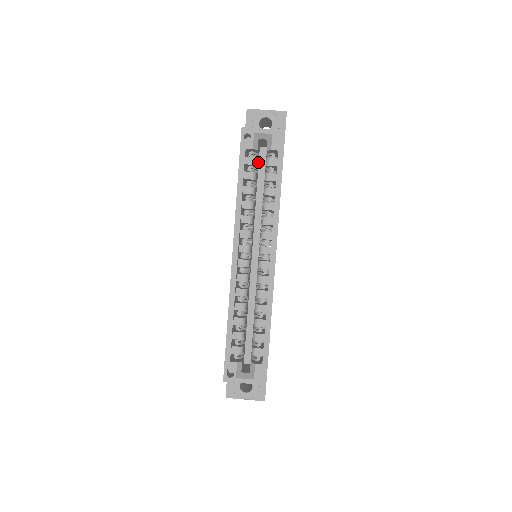
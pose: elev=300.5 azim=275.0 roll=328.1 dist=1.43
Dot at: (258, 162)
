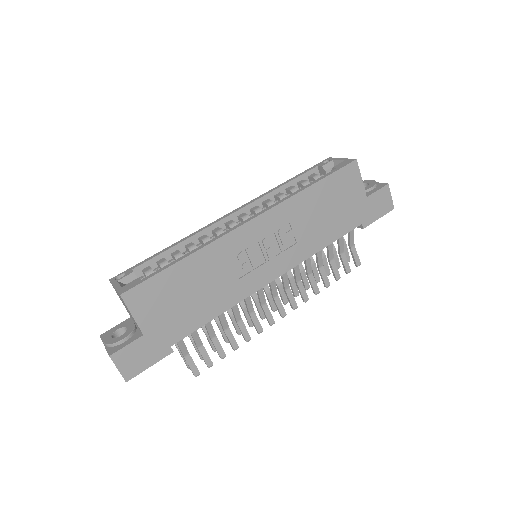
Dot at: occluded
